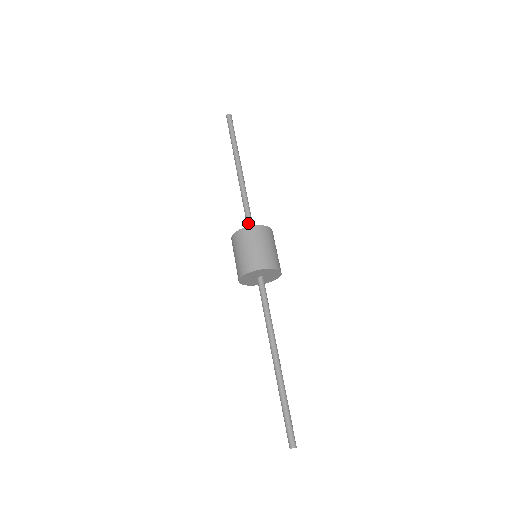
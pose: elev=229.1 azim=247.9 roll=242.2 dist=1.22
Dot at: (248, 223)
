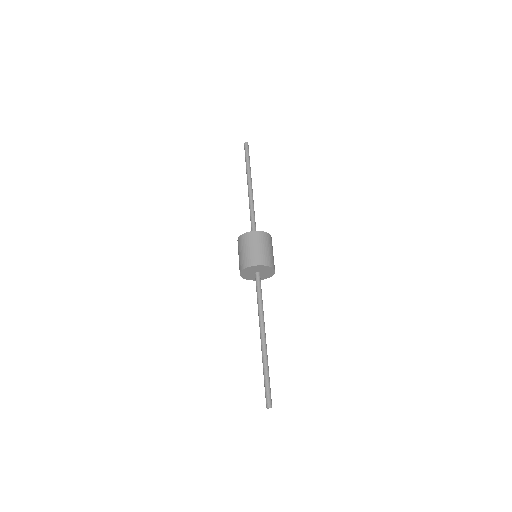
Dot at: (253, 229)
